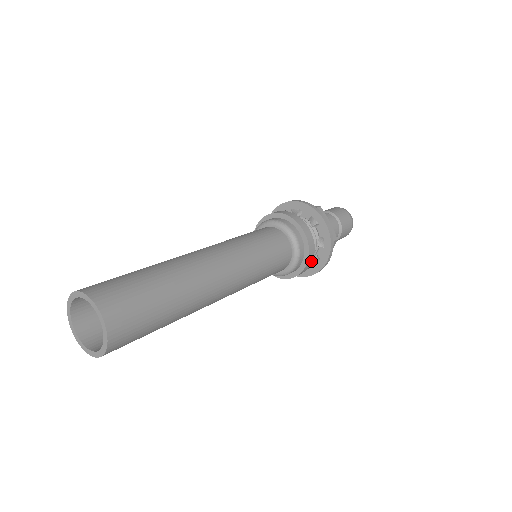
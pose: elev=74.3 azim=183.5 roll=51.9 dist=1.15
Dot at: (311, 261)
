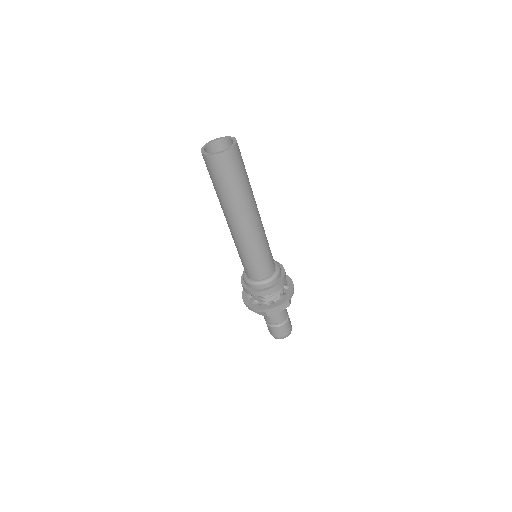
Dot at: (275, 291)
